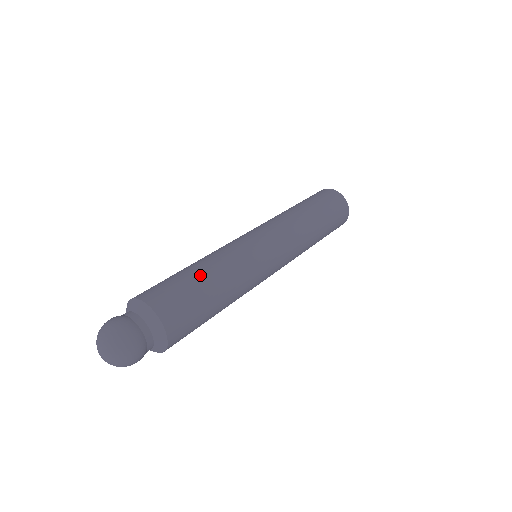
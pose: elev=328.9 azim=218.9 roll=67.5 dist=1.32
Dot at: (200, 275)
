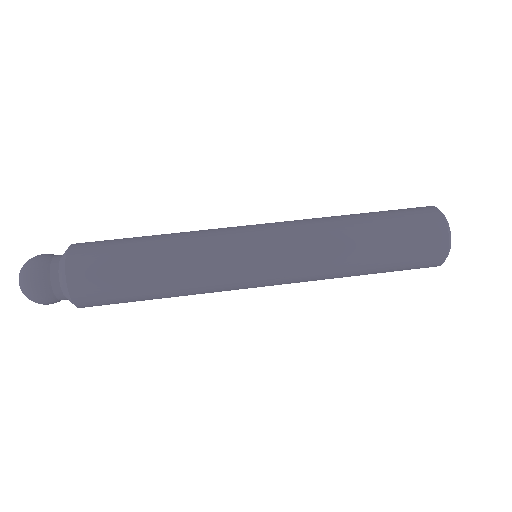
Dot at: (143, 238)
